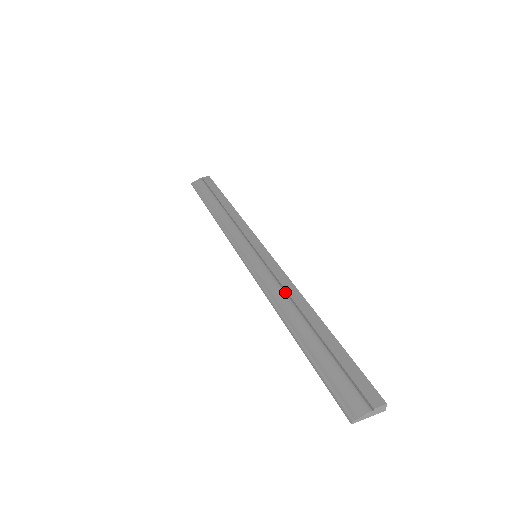
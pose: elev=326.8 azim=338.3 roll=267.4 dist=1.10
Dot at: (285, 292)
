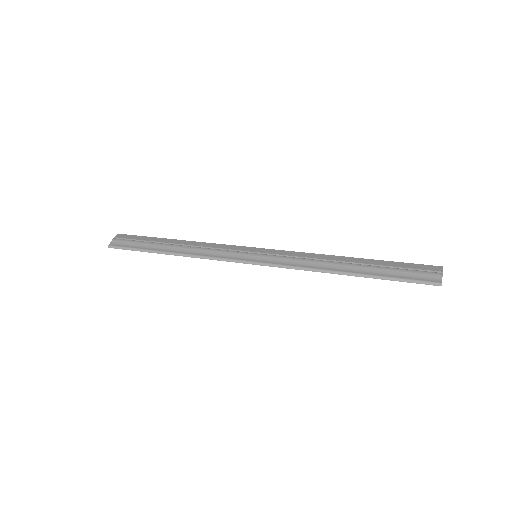
Dot at: (313, 259)
